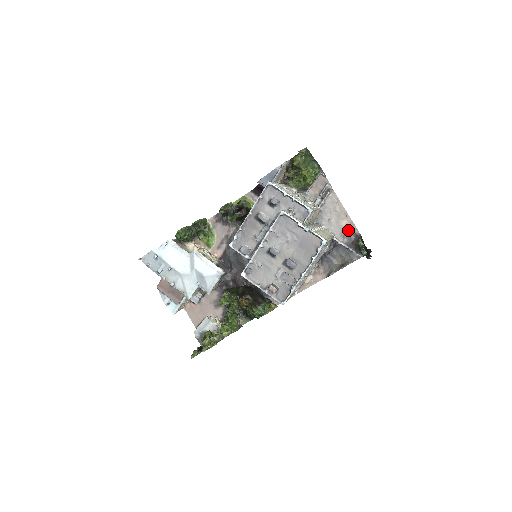
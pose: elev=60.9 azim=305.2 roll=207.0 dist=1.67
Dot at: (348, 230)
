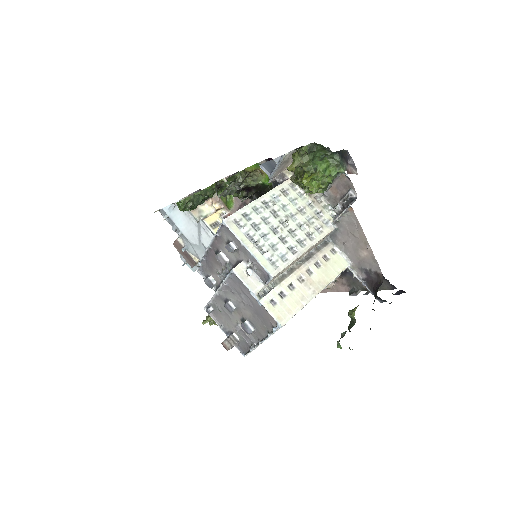
Dot at: (368, 264)
